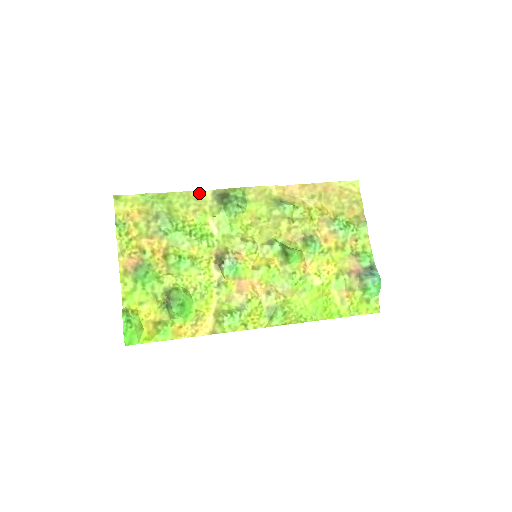
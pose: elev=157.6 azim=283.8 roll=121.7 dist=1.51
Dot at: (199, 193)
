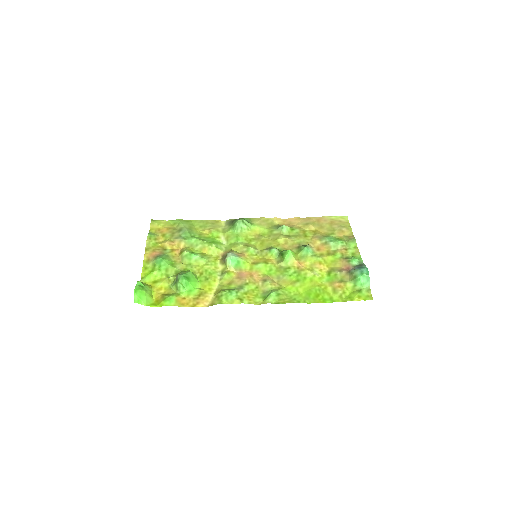
Dot at: (216, 221)
